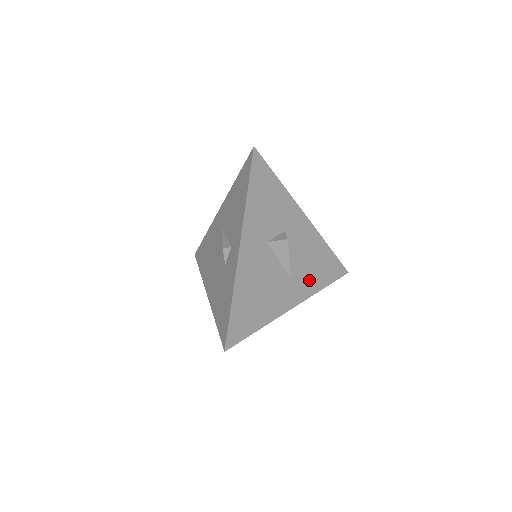
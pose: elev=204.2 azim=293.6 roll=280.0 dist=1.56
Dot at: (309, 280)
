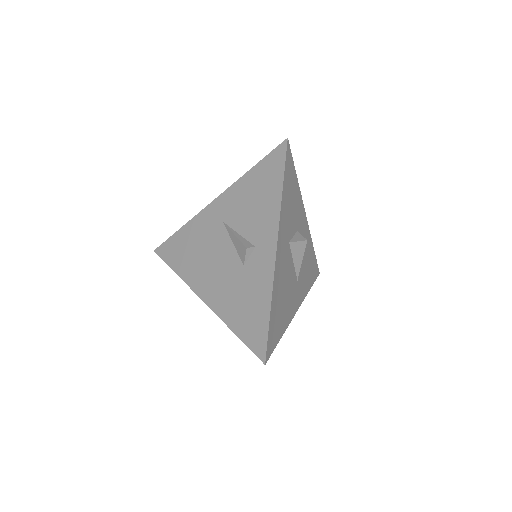
Dot at: (304, 282)
